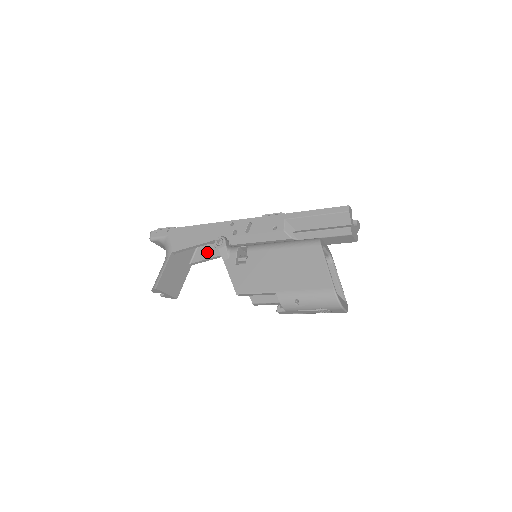
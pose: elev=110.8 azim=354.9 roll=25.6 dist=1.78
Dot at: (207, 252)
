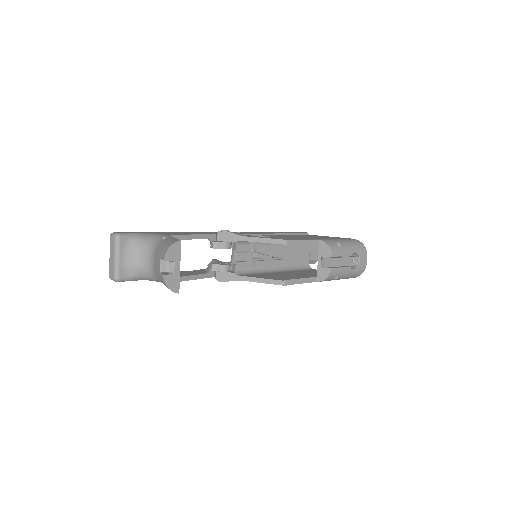
Dot at: (182, 274)
